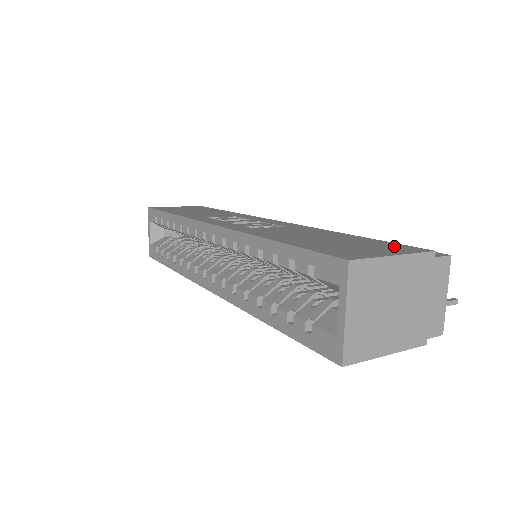
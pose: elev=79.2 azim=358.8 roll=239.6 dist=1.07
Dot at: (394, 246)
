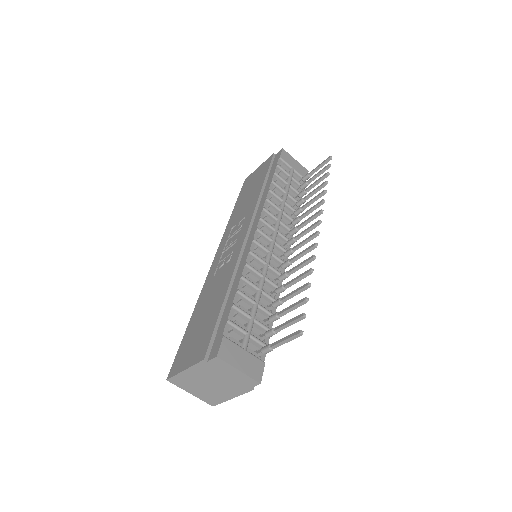
Dot at: (204, 343)
